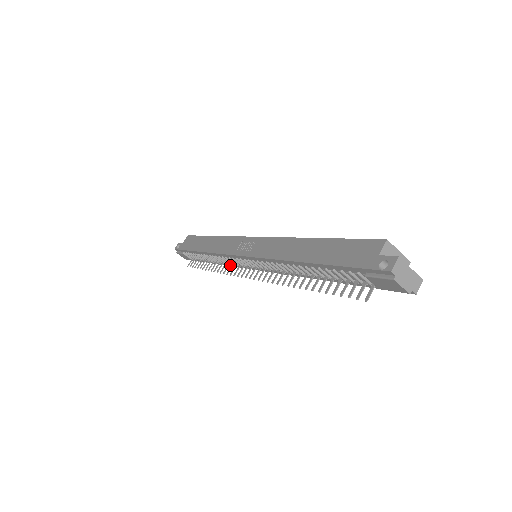
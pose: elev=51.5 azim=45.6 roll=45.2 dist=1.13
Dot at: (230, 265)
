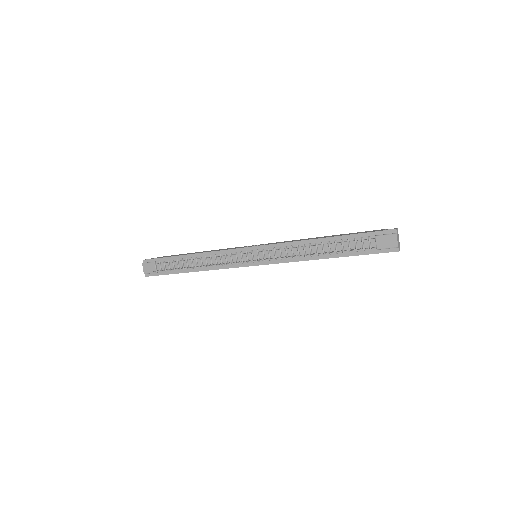
Dot at: (215, 268)
